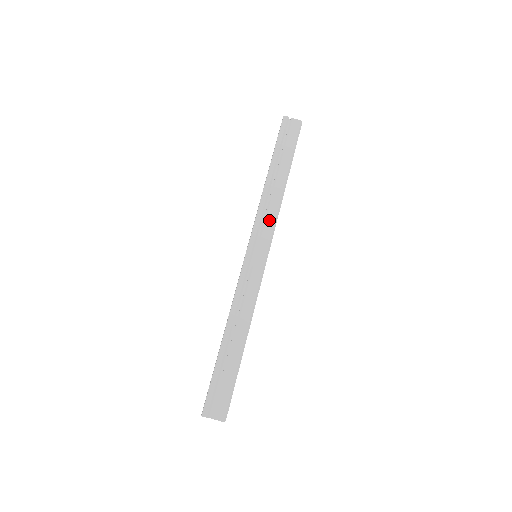
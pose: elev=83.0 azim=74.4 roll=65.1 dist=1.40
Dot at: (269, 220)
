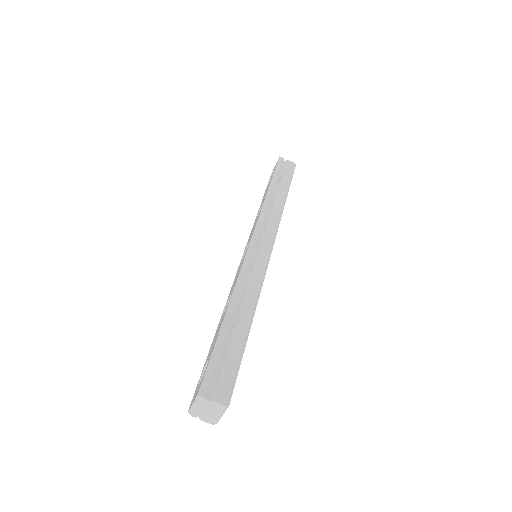
Dot at: (271, 223)
